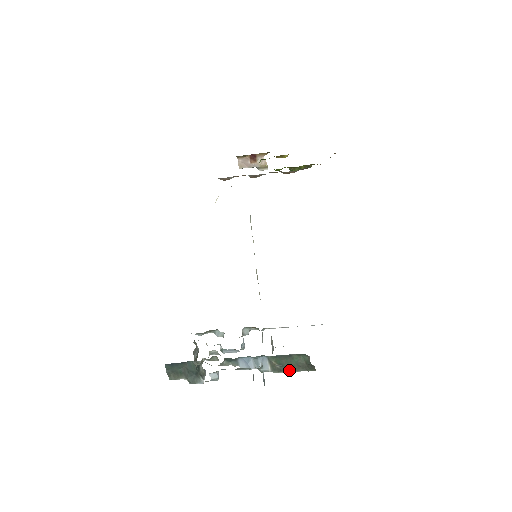
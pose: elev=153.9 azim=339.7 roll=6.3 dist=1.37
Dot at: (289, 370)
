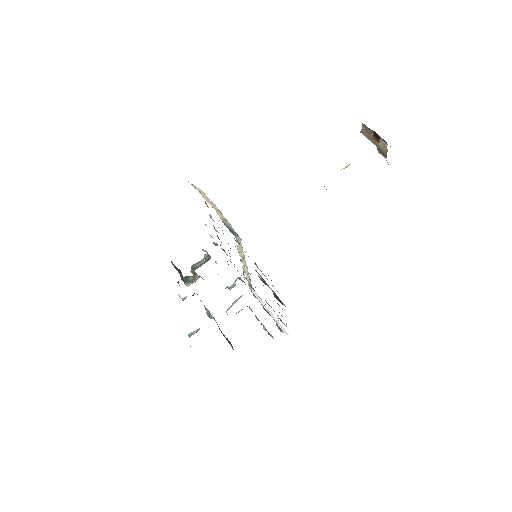
Dot at: occluded
